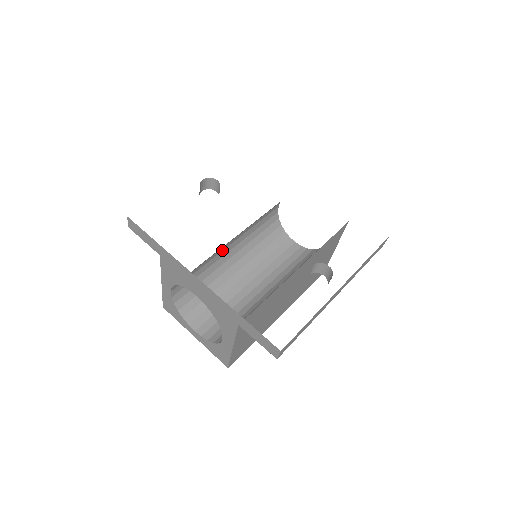
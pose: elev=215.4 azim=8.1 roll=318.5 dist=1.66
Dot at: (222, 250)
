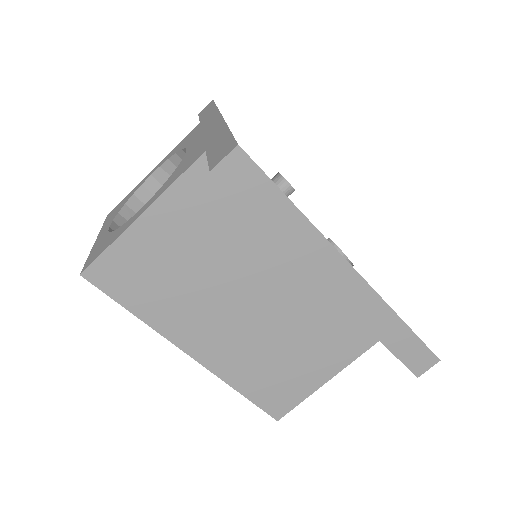
Dot at: occluded
